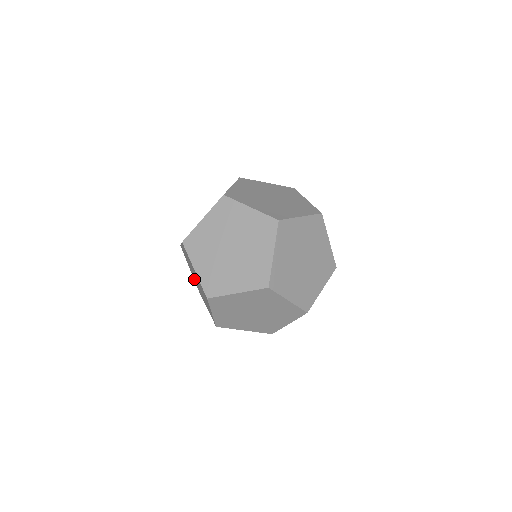
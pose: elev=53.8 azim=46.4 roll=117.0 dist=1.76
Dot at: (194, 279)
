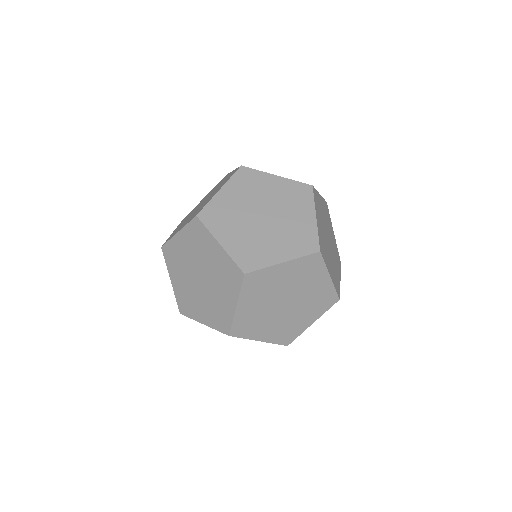
Dot at: occluded
